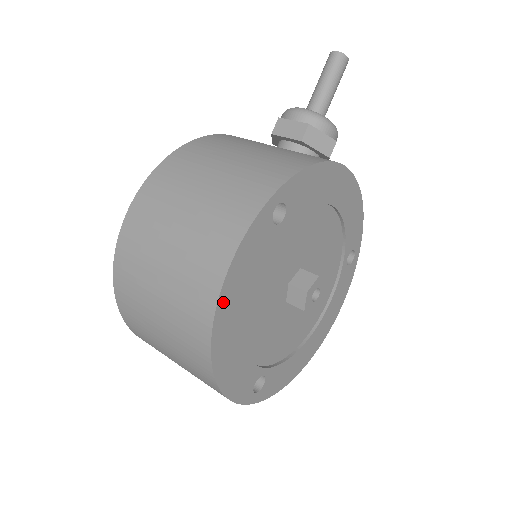
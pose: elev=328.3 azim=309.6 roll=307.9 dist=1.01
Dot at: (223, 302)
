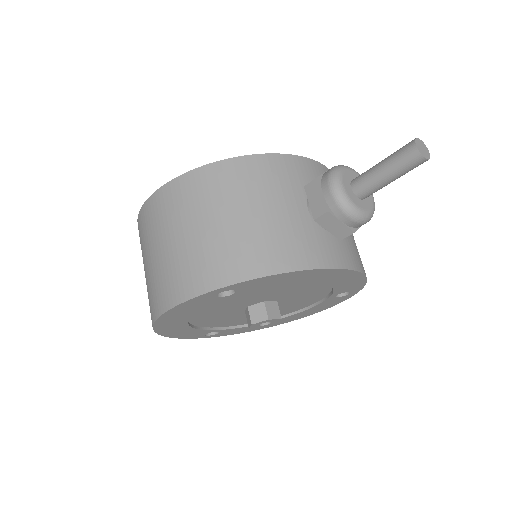
Dot at: (162, 320)
